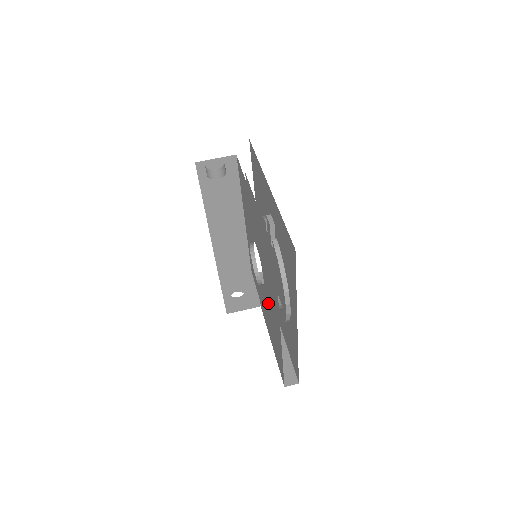
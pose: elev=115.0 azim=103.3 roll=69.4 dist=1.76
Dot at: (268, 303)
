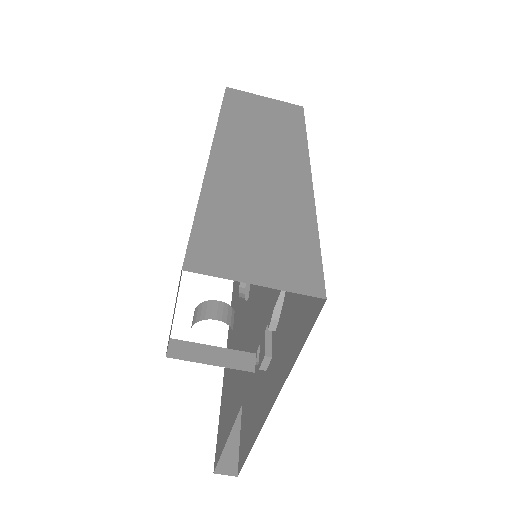
Dot at: occluded
